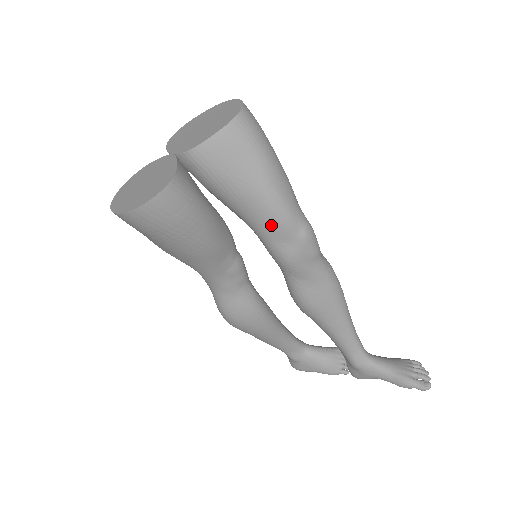
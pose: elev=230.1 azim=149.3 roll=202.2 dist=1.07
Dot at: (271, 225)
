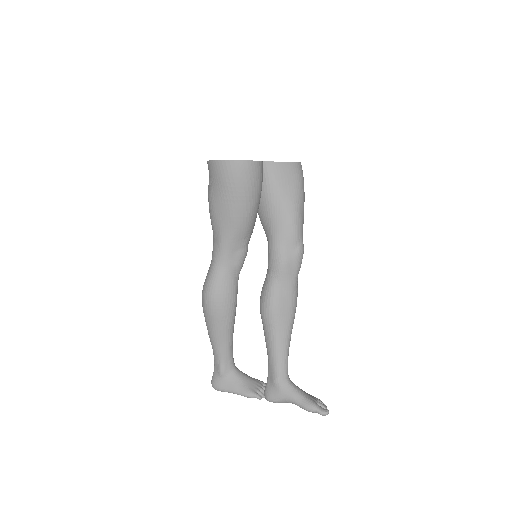
Dot at: (286, 230)
